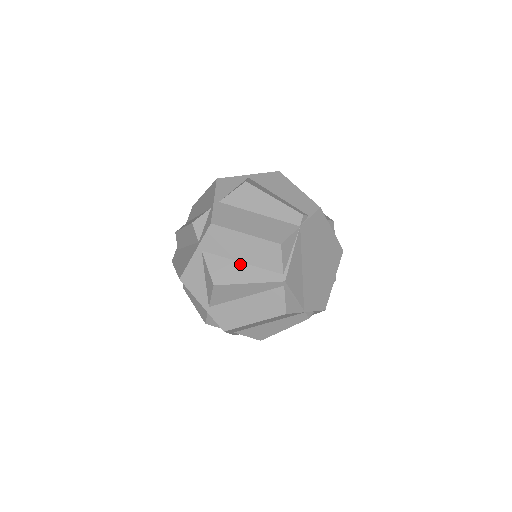
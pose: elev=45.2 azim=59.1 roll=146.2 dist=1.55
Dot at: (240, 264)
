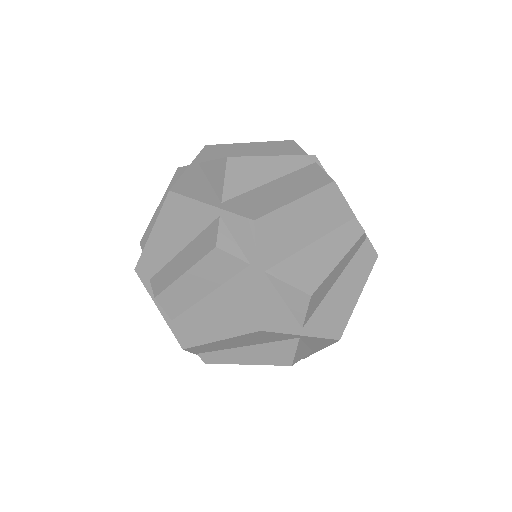
Dot at: occluded
